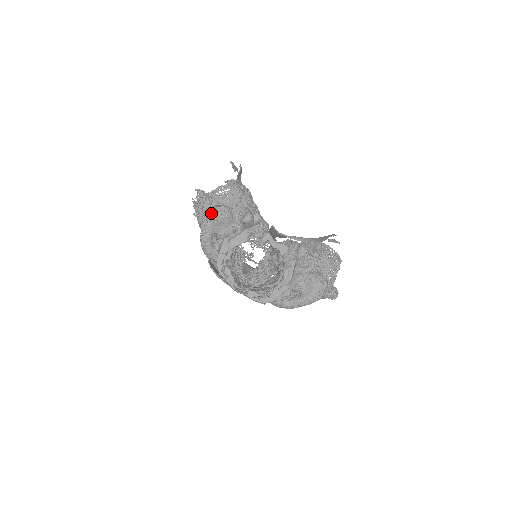
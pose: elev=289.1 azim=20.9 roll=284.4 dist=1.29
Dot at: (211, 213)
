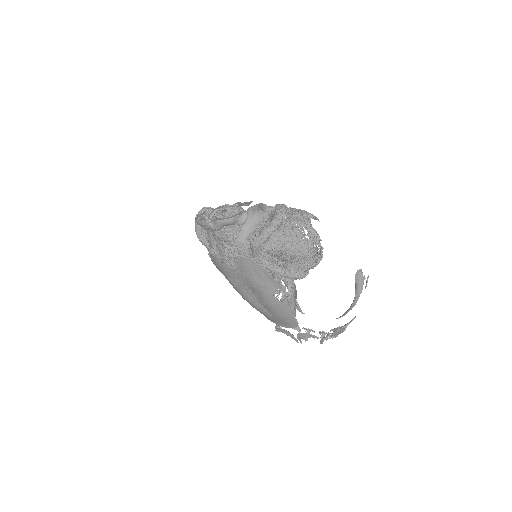
Dot at: (199, 211)
